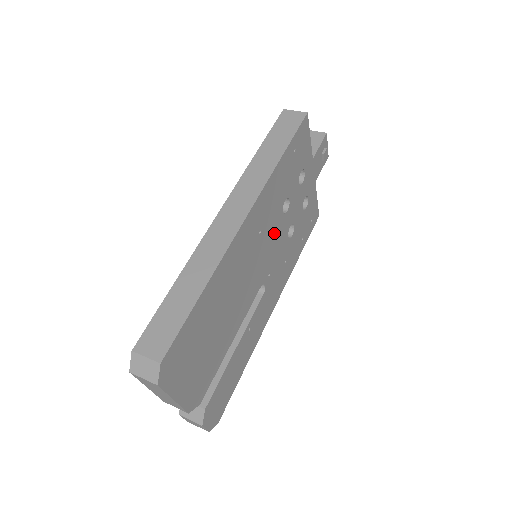
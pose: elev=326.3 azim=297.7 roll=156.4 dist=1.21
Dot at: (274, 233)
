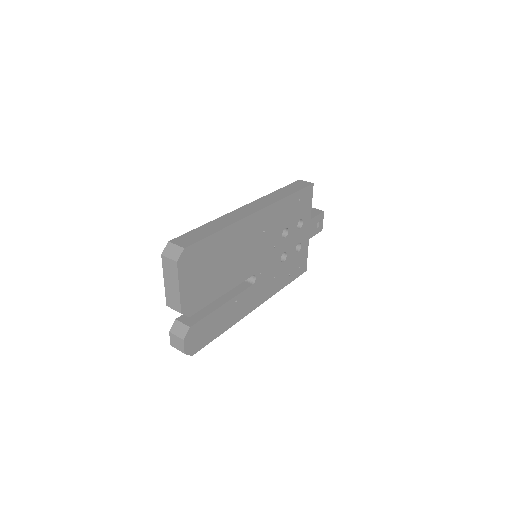
Dot at: (272, 244)
